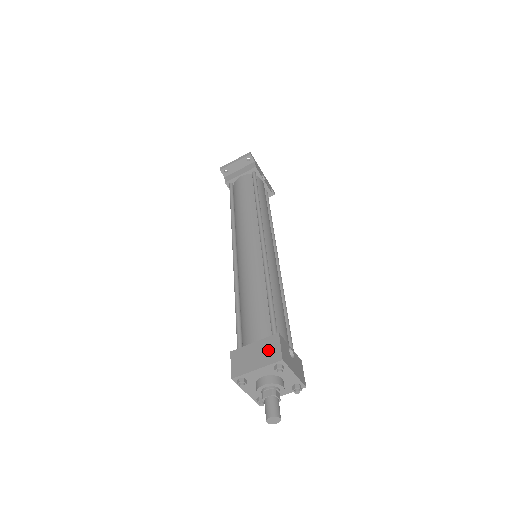
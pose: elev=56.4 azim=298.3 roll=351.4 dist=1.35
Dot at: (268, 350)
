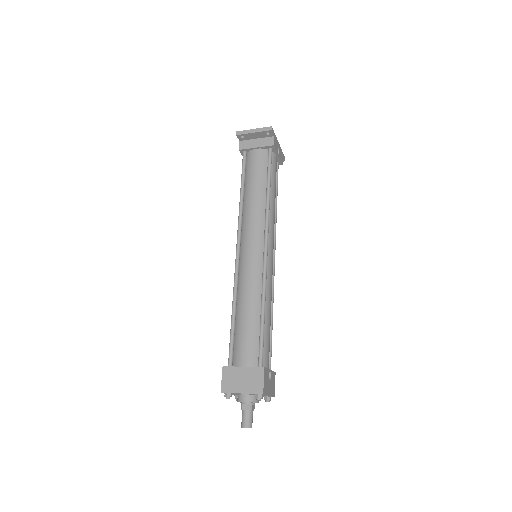
Dot at: (253, 380)
